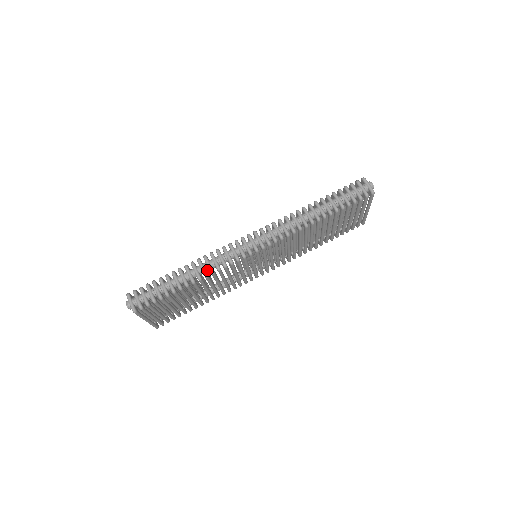
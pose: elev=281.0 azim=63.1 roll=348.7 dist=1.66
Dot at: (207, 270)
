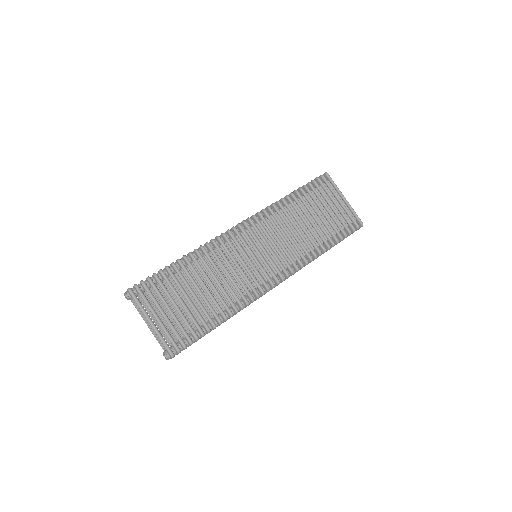
Dot at: occluded
